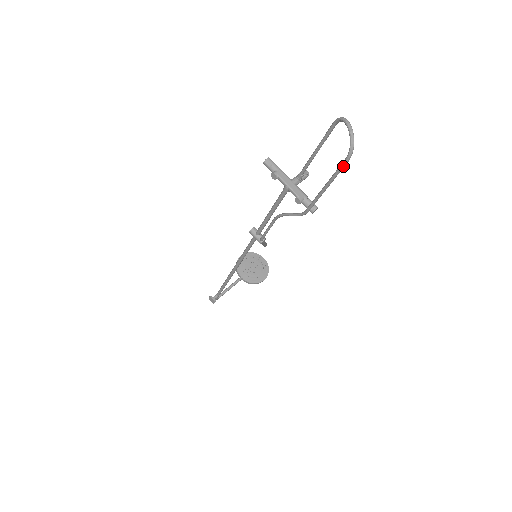
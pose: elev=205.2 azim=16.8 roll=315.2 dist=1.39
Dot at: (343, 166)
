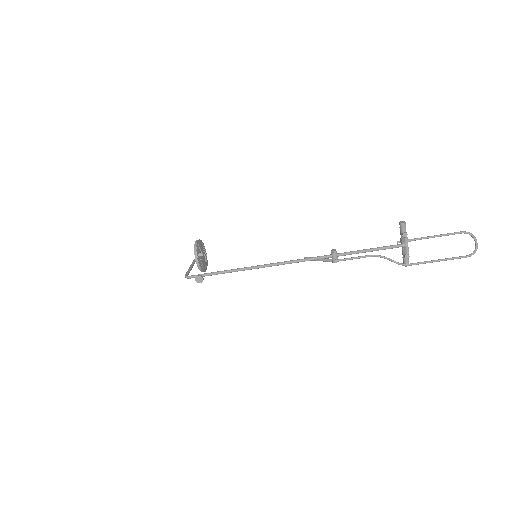
Dot at: occluded
